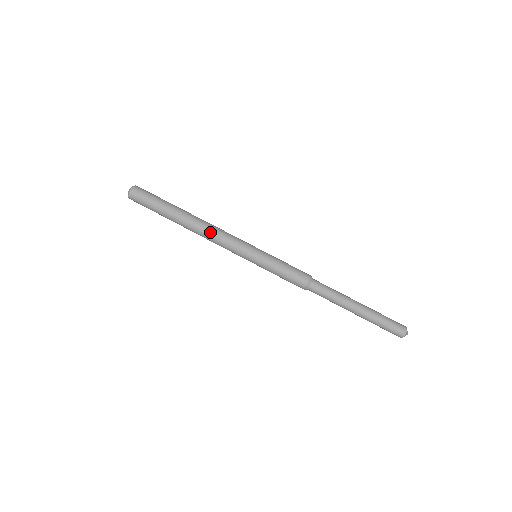
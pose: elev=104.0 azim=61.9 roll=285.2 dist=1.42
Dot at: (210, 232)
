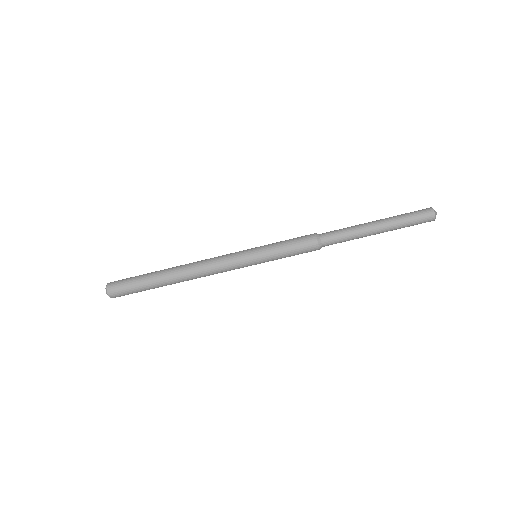
Dot at: (204, 275)
